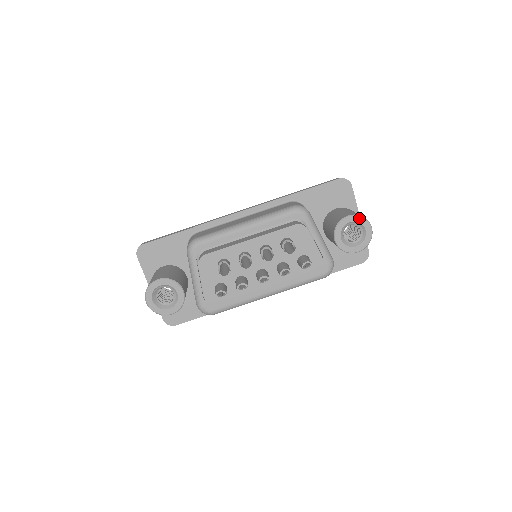
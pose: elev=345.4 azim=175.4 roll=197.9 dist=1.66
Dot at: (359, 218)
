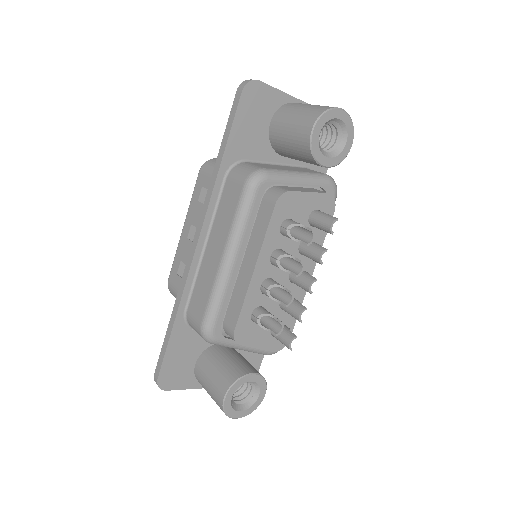
Dot at: (324, 118)
